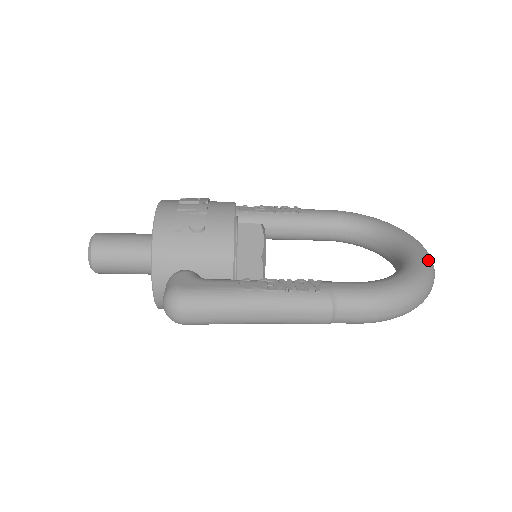
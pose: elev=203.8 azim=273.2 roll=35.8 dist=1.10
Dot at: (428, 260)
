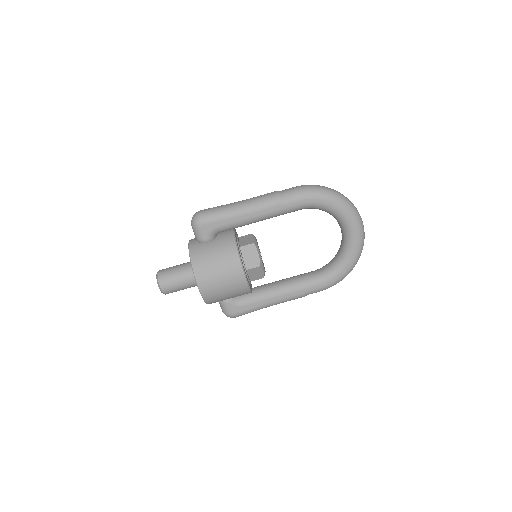
Dot at: occluded
